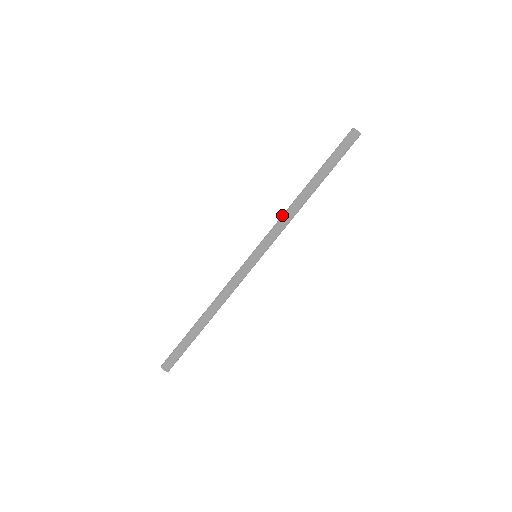
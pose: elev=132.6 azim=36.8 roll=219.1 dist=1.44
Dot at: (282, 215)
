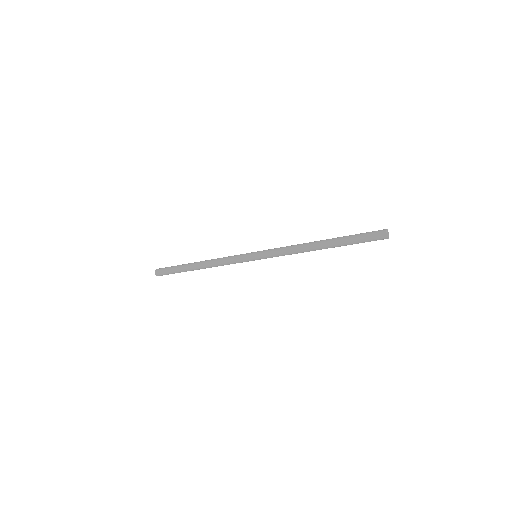
Dot at: (293, 245)
